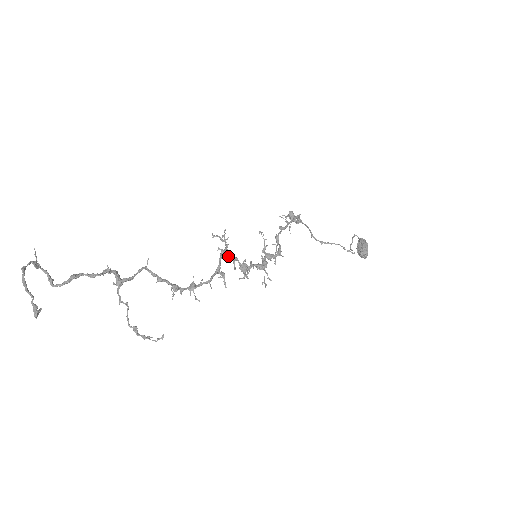
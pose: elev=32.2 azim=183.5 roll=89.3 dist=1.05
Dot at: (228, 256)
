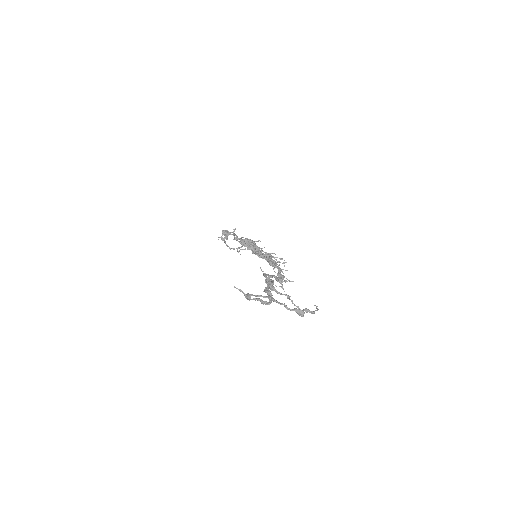
Dot at: occluded
